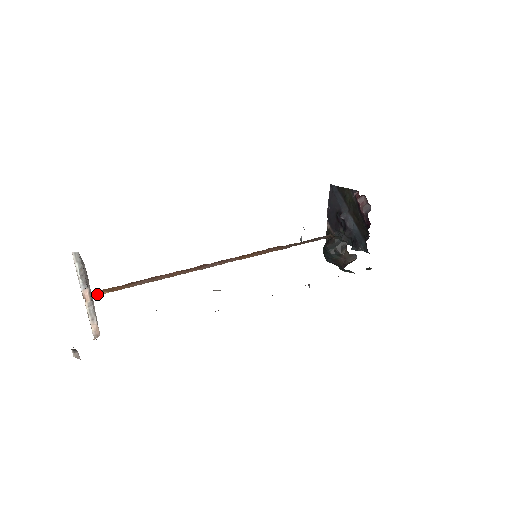
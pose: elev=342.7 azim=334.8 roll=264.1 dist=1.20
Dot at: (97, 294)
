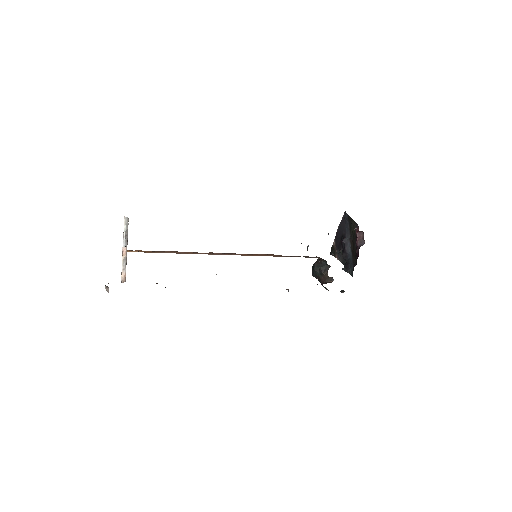
Dot at: (133, 251)
